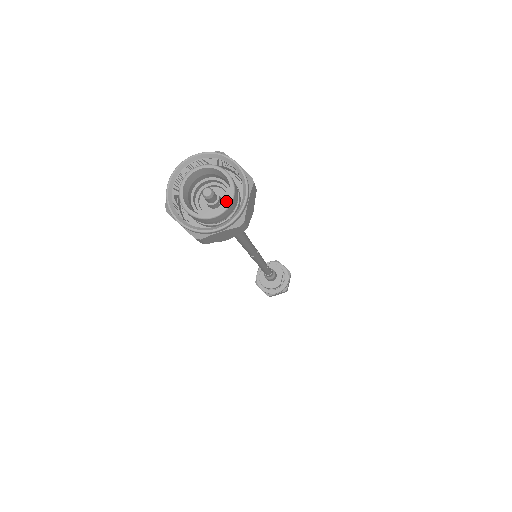
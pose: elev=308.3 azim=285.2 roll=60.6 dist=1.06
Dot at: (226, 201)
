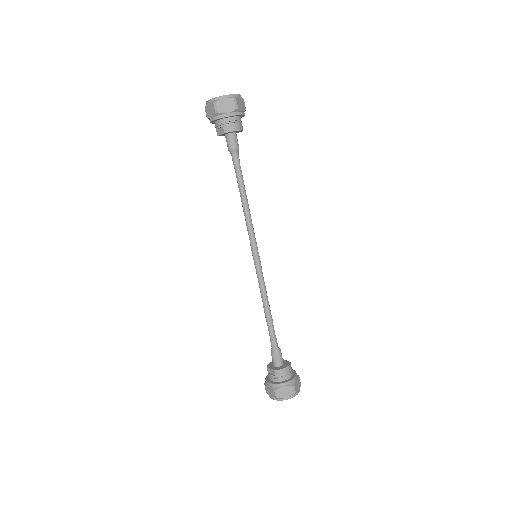
Dot at: occluded
